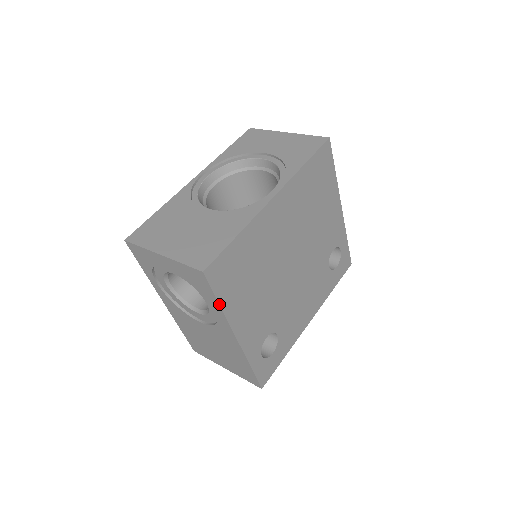
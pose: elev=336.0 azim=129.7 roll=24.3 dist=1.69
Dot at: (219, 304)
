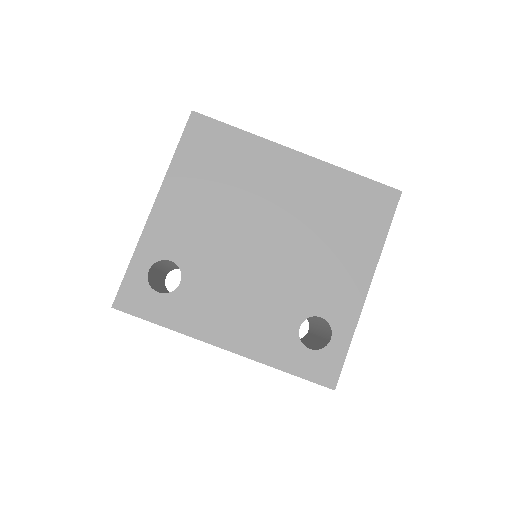
Dot at: (175, 152)
